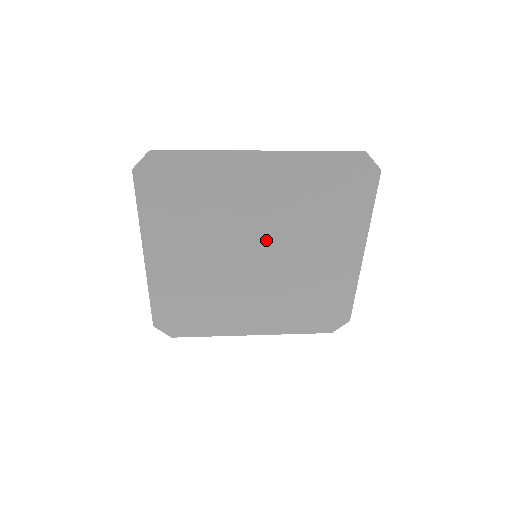
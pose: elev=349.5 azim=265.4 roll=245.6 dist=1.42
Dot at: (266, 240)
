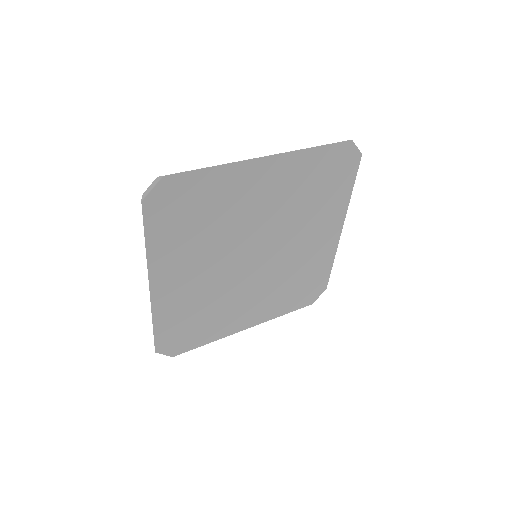
Dot at: (266, 239)
